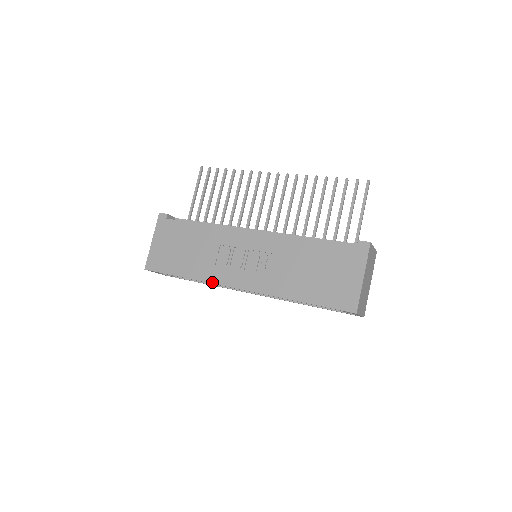
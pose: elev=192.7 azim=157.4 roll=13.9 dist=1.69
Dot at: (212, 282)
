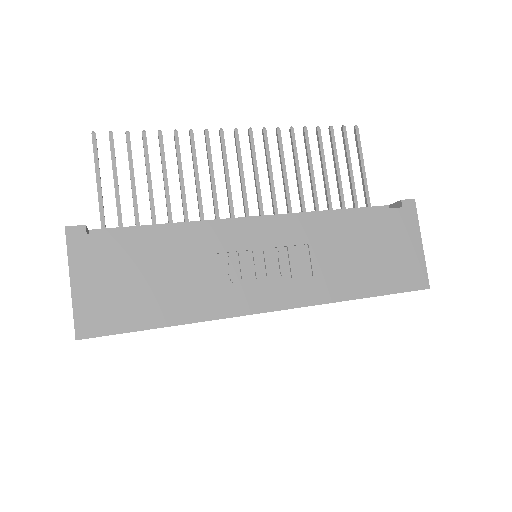
Dot at: (225, 316)
